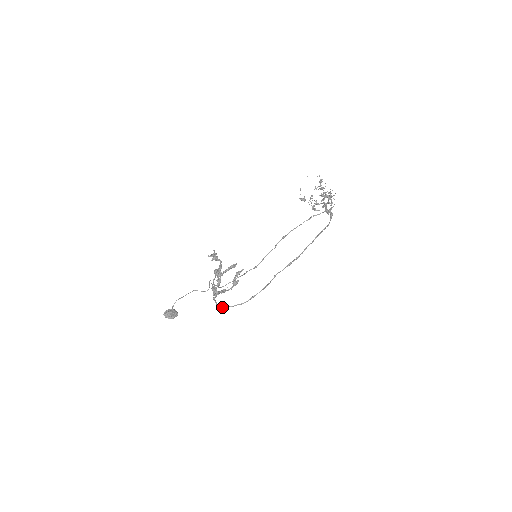
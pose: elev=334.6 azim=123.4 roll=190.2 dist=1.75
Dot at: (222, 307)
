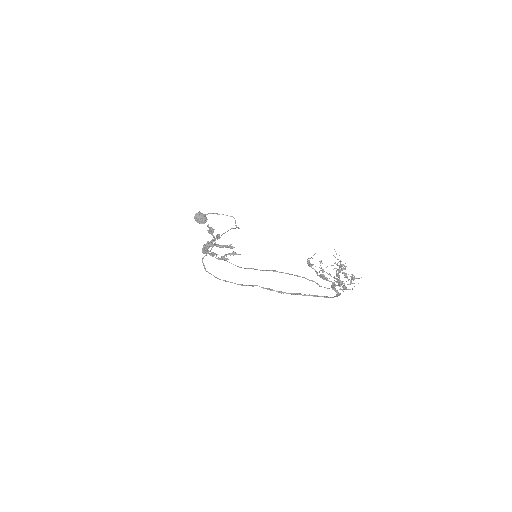
Dot at: (203, 263)
